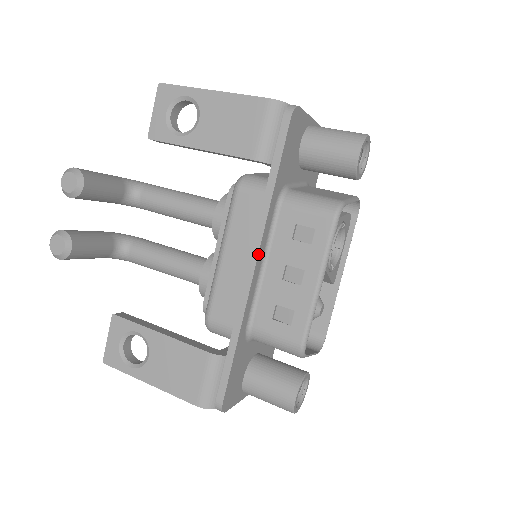
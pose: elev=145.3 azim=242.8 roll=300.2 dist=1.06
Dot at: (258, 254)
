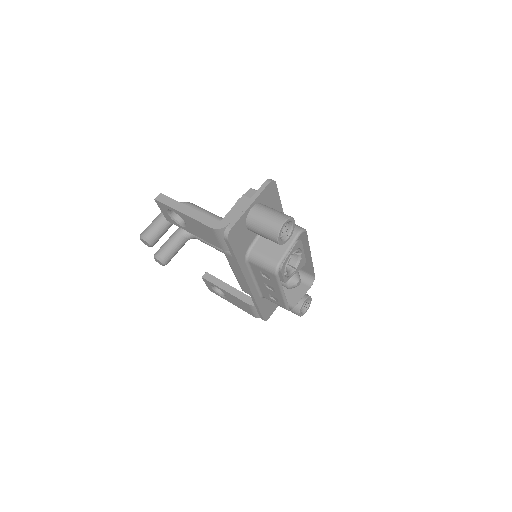
Dot at: (247, 283)
